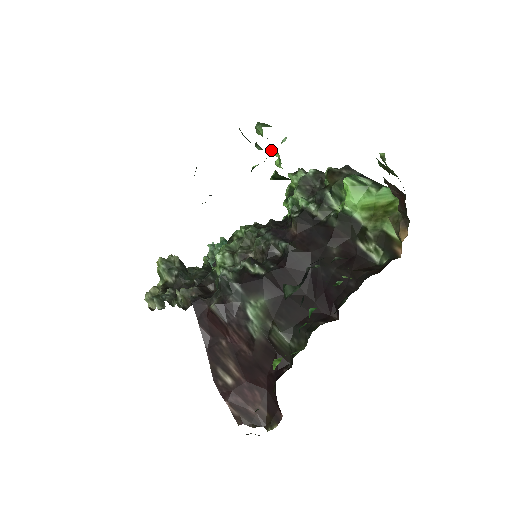
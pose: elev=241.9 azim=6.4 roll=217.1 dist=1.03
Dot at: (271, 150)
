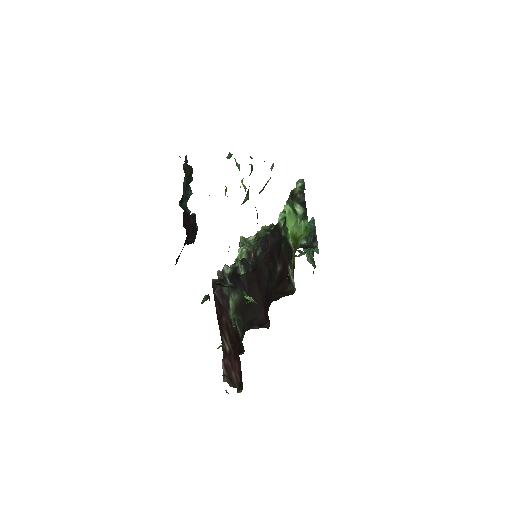
Dot at: occluded
